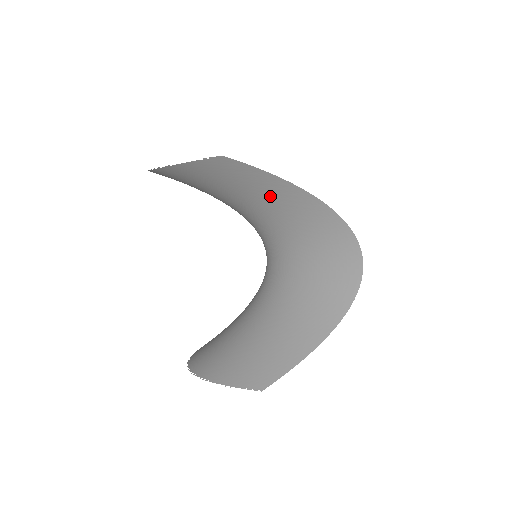
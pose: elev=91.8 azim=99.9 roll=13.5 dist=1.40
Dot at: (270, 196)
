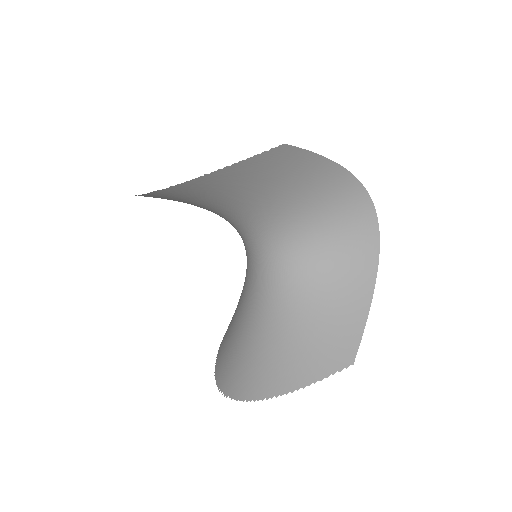
Dot at: (304, 179)
